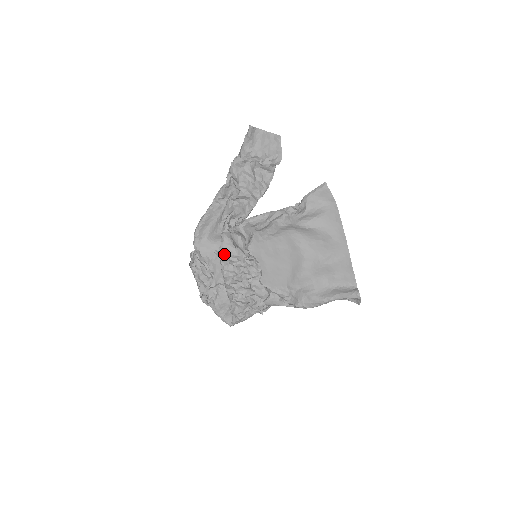
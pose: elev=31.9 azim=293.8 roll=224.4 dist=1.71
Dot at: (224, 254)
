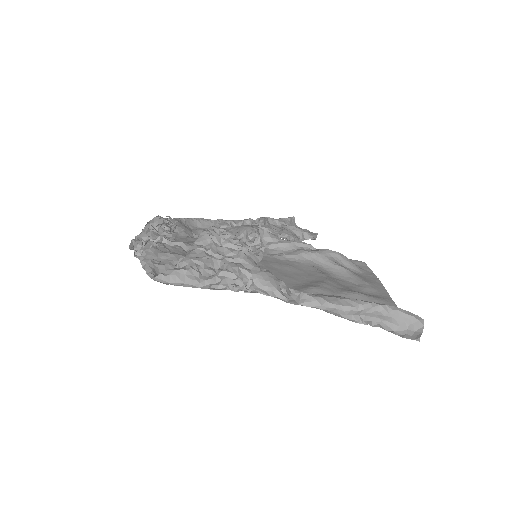
Dot at: (218, 227)
